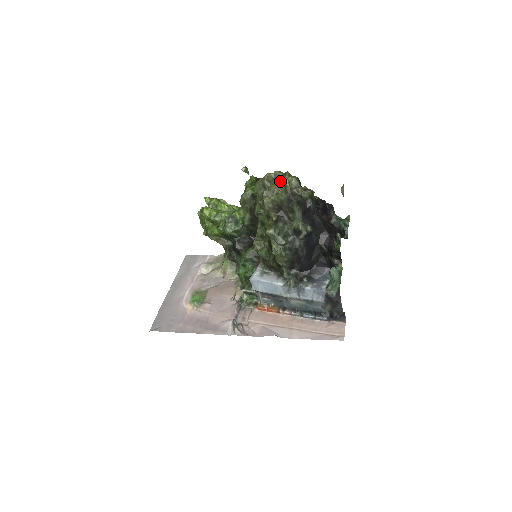
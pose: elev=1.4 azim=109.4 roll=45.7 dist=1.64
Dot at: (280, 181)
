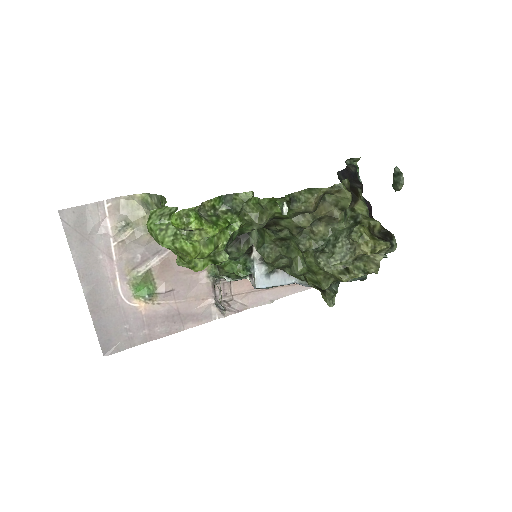
Dot at: (370, 254)
